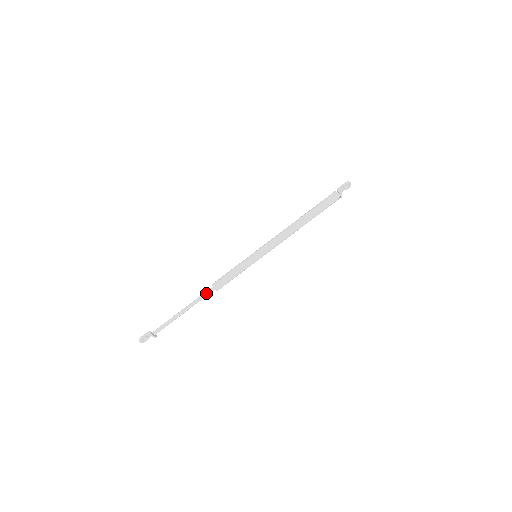
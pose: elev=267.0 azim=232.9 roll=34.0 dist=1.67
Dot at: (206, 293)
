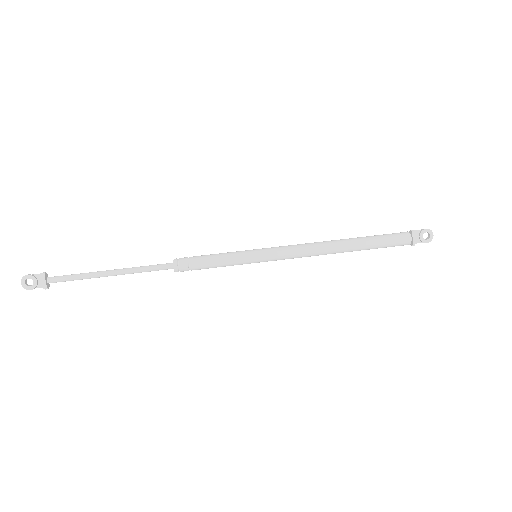
Dot at: (158, 264)
